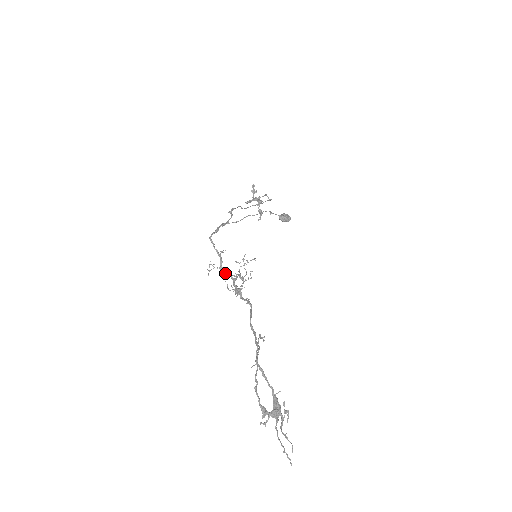
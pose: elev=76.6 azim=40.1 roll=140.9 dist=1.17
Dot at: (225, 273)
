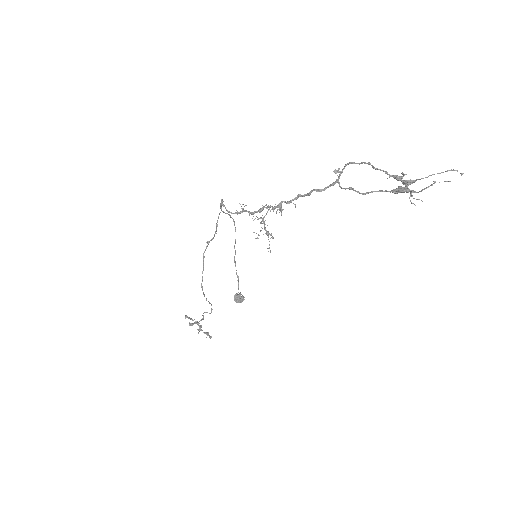
Dot at: (256, 212)
